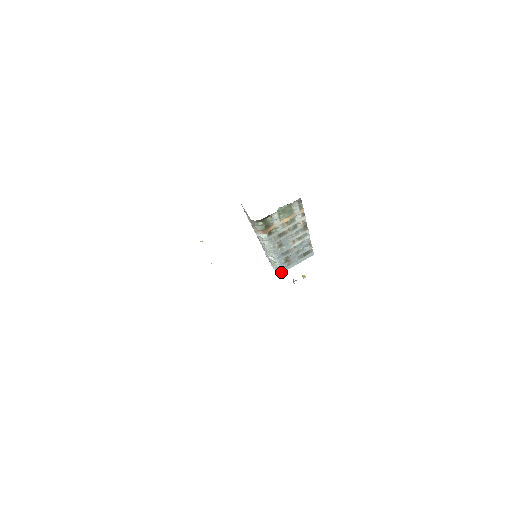
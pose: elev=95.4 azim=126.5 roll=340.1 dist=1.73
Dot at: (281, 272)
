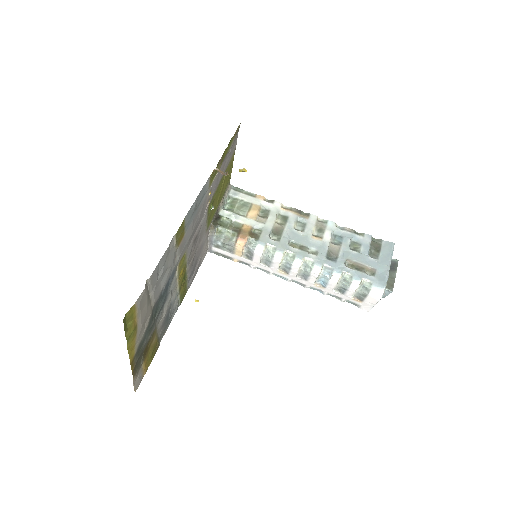
Dot at: (383, 290)
